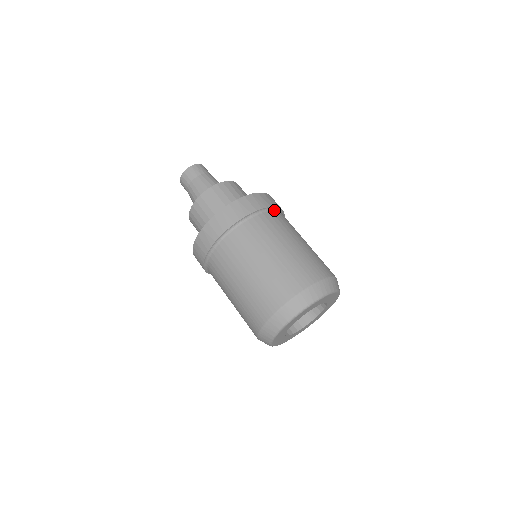
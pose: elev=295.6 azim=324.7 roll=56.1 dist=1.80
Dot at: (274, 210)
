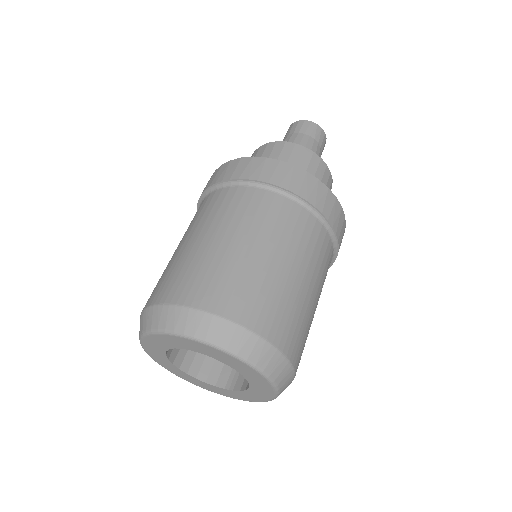
Dot at: (323, 223)
